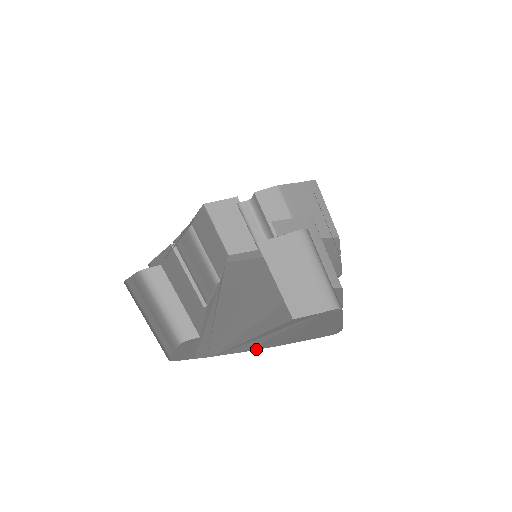
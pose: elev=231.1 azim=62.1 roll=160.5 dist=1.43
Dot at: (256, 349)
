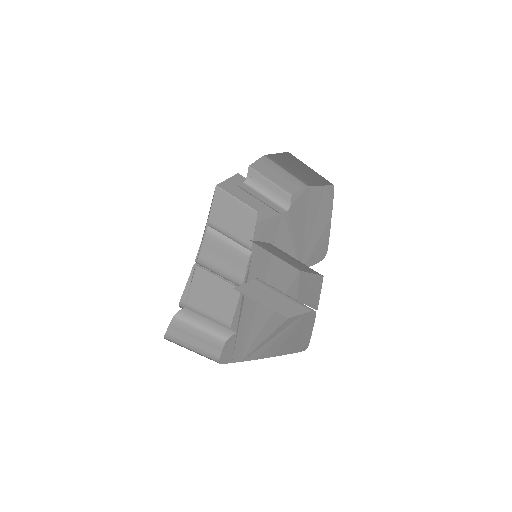
Dot at: (262, 358)
